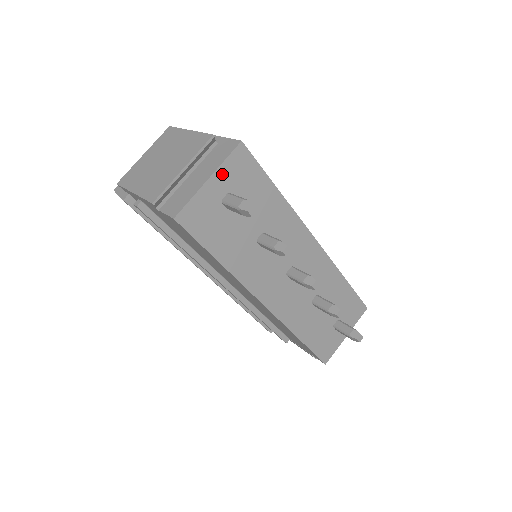
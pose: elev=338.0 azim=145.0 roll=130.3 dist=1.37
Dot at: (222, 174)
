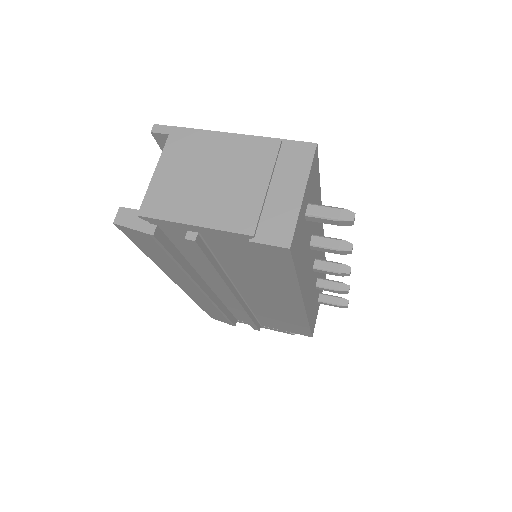
Dot at: (308, 184)
